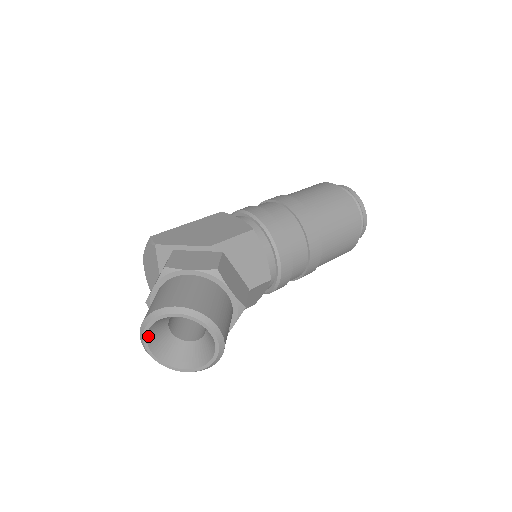
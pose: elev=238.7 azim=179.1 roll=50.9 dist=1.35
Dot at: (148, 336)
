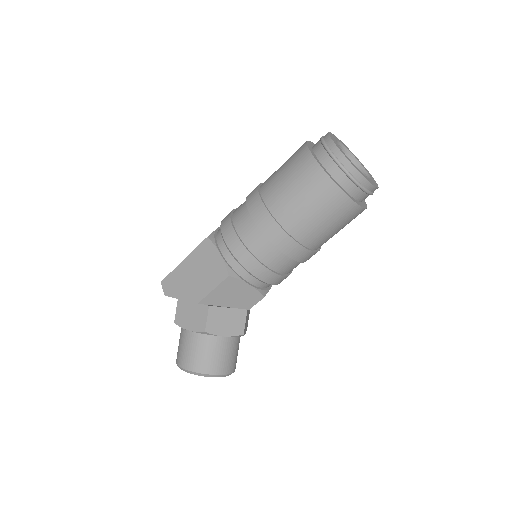
Dot at: occluded
